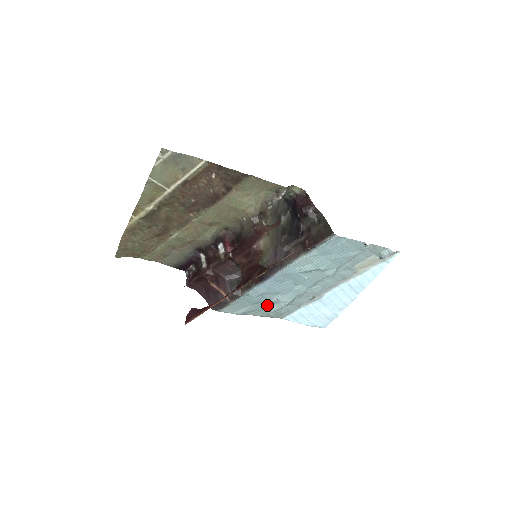
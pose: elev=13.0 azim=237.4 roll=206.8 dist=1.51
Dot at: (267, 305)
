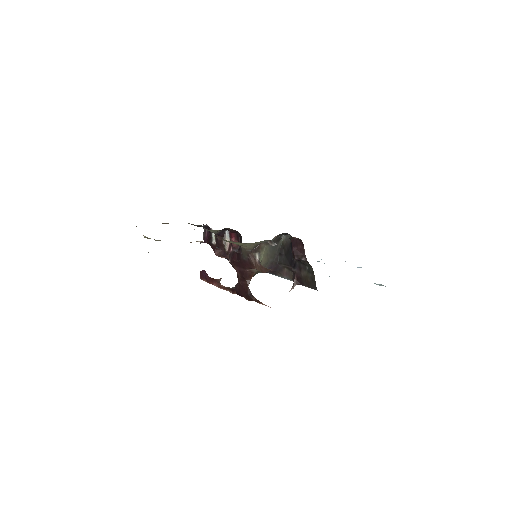
Dot at: occluded
